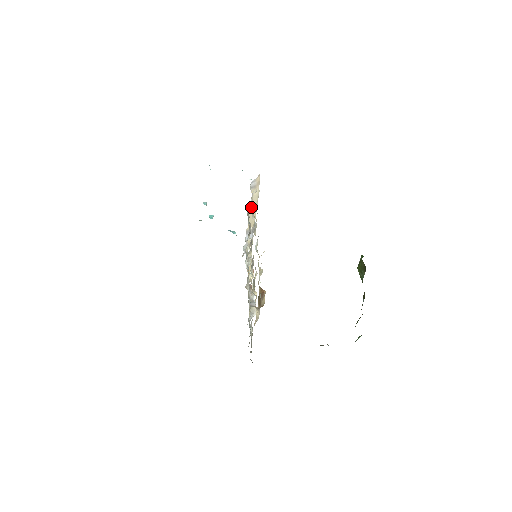
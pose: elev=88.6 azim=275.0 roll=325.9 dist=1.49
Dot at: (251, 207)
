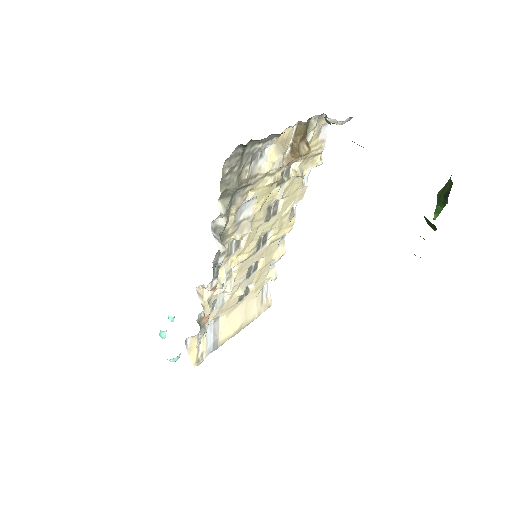
Dot at: (245, 306)
